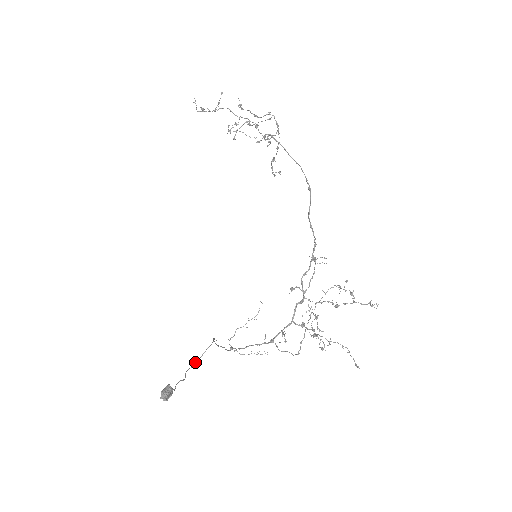
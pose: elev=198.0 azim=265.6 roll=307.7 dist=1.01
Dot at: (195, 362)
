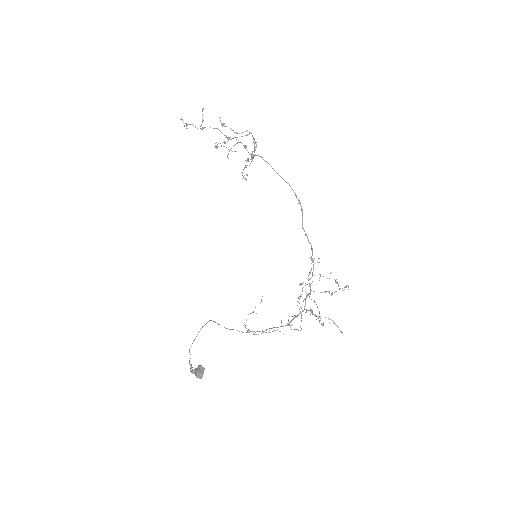
Dot at: (193, 341)
